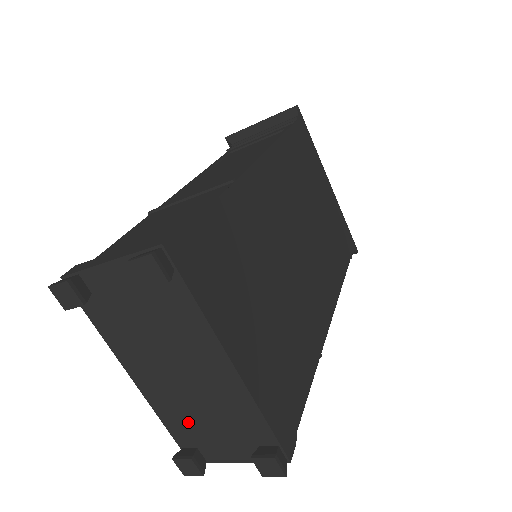
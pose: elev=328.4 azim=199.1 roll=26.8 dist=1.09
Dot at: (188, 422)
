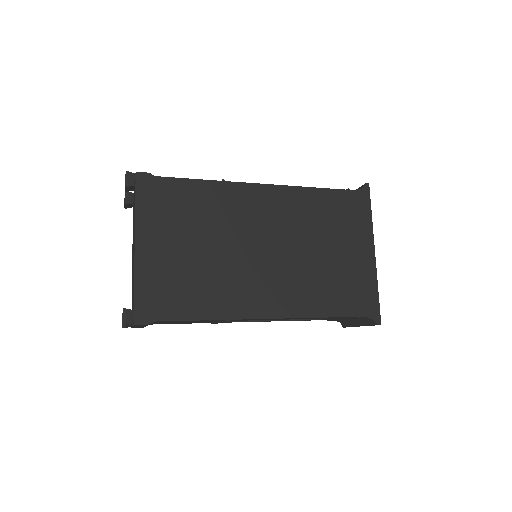
Dot at: occluded
